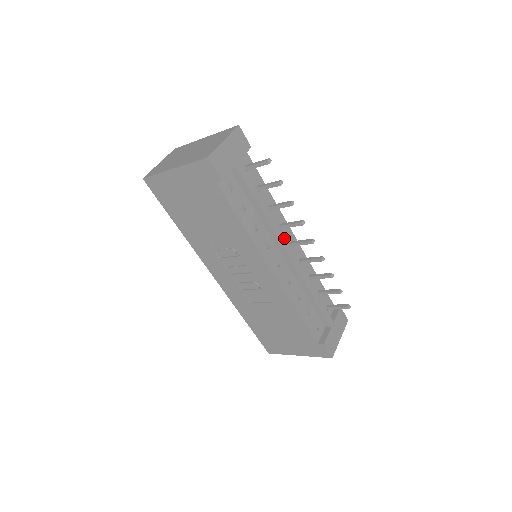
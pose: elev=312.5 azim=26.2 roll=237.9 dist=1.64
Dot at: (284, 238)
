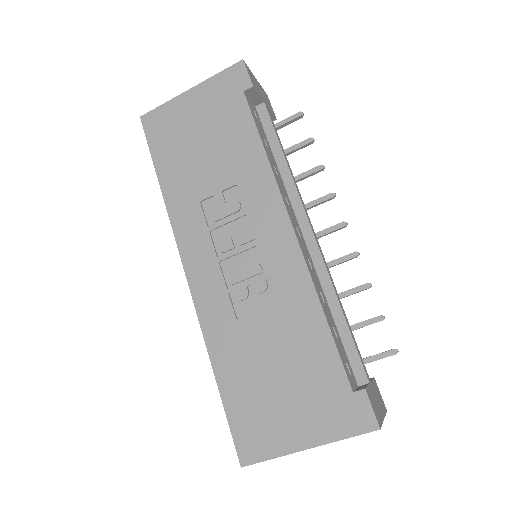
Dot at: (306, 211)
